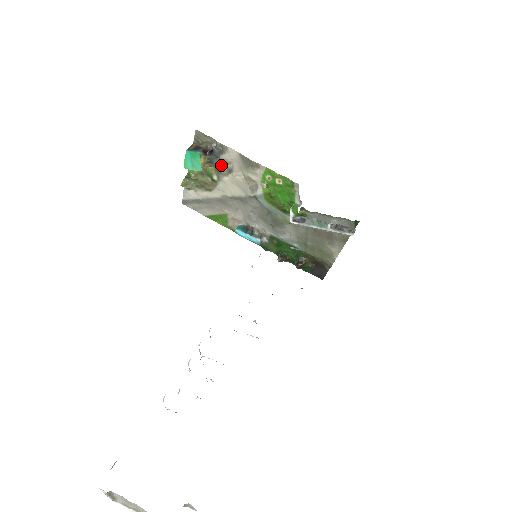
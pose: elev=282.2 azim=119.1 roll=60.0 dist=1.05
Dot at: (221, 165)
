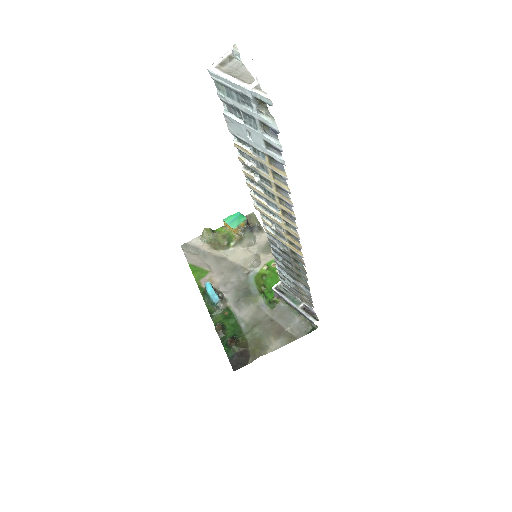
Dot at: (248, 237)
